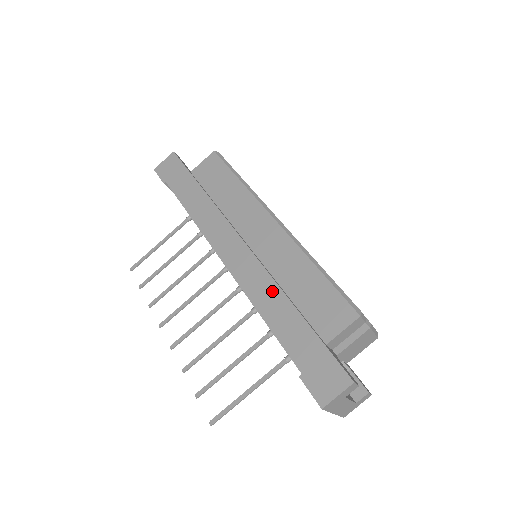
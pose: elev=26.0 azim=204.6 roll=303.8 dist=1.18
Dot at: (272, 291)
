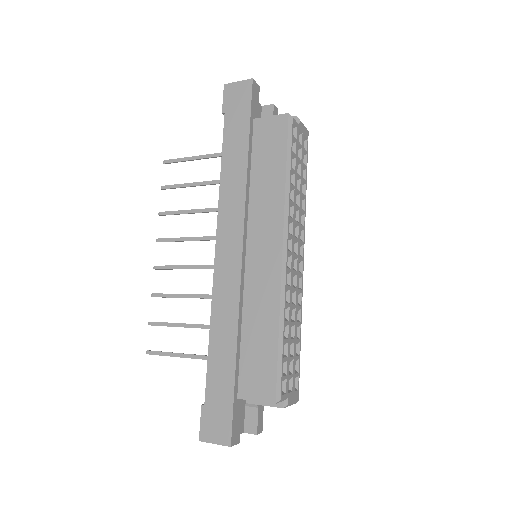
Dot at: (231, 321)
